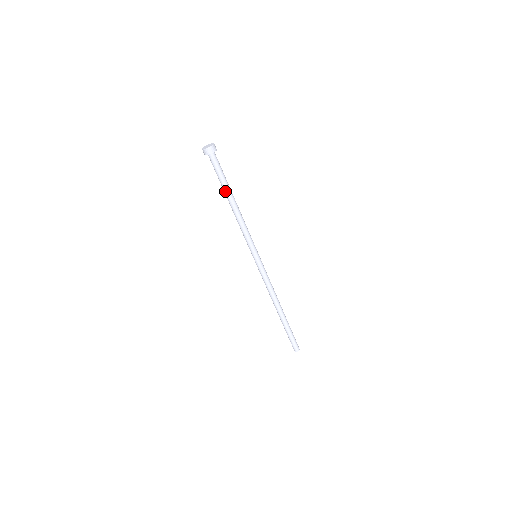
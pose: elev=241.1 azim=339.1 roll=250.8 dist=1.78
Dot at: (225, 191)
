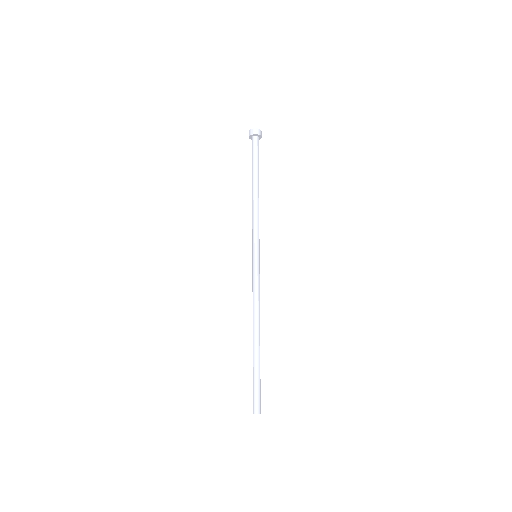
Dot at: (256, 174)
